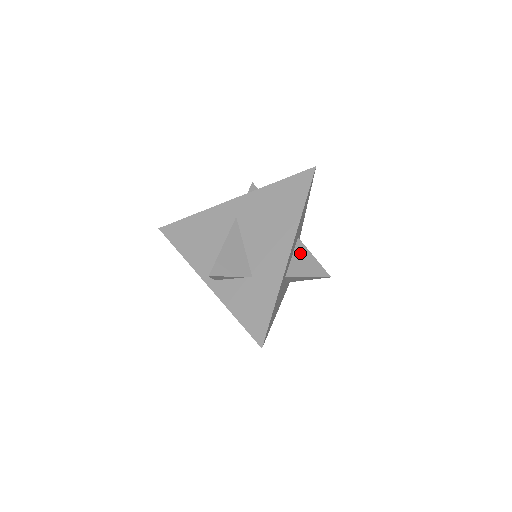
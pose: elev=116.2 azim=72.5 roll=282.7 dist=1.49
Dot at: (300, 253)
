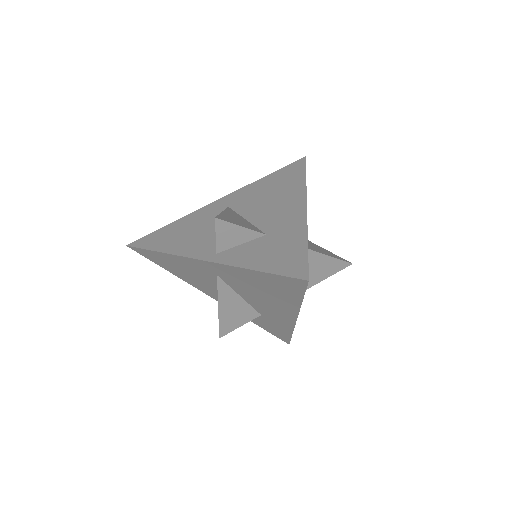
Dot at: (309, 243)
